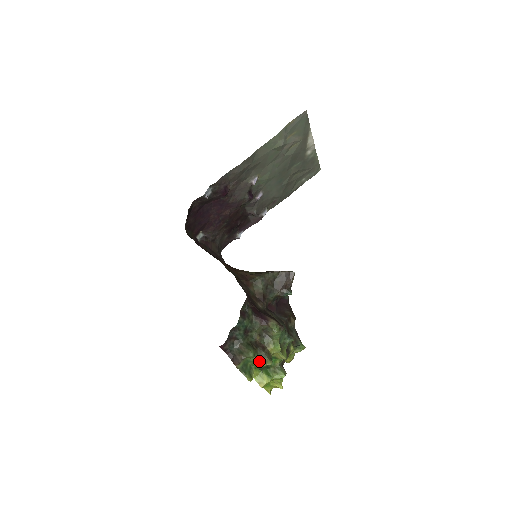
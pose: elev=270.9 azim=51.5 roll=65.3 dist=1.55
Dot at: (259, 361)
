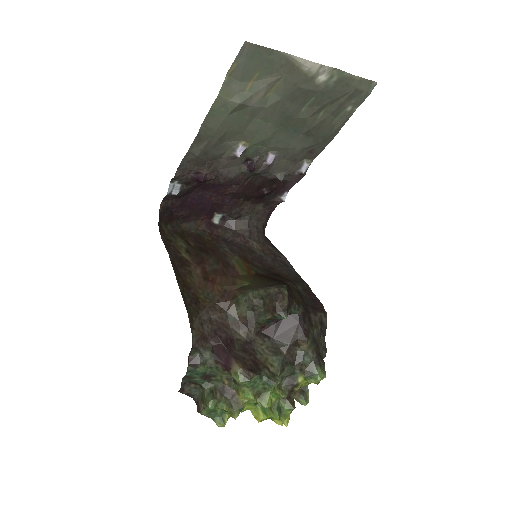
Dot at: (226, 410)
